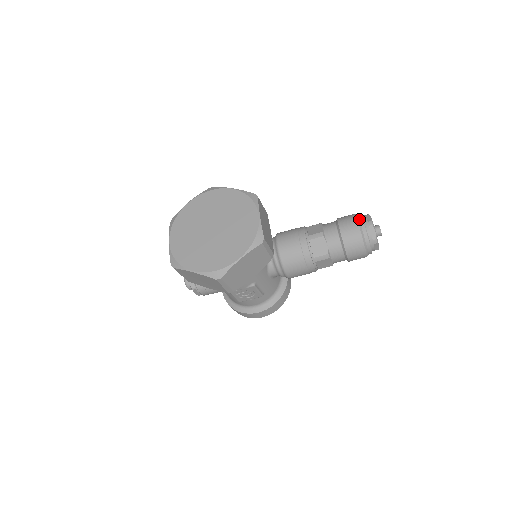
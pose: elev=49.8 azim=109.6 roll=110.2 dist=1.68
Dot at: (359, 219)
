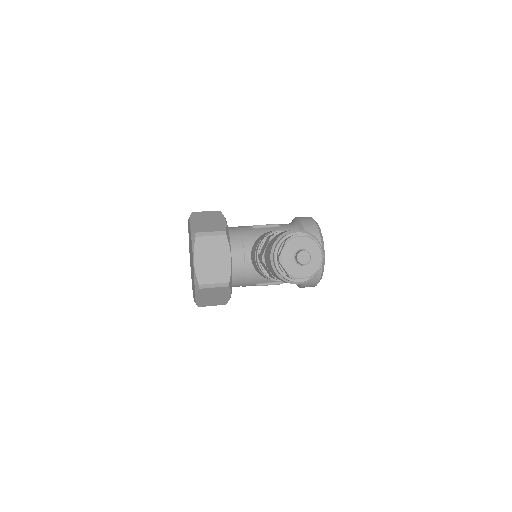
Dot at: (273, 251)
